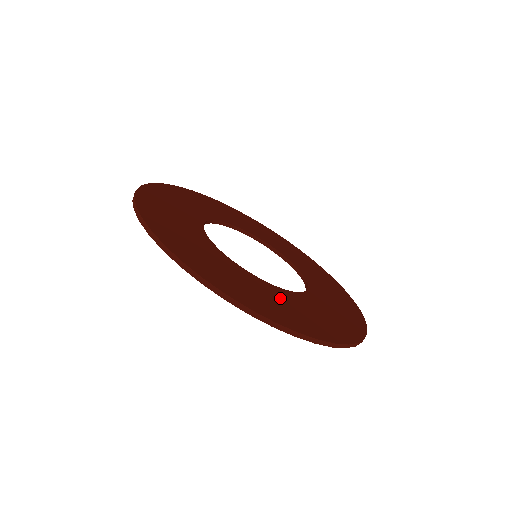
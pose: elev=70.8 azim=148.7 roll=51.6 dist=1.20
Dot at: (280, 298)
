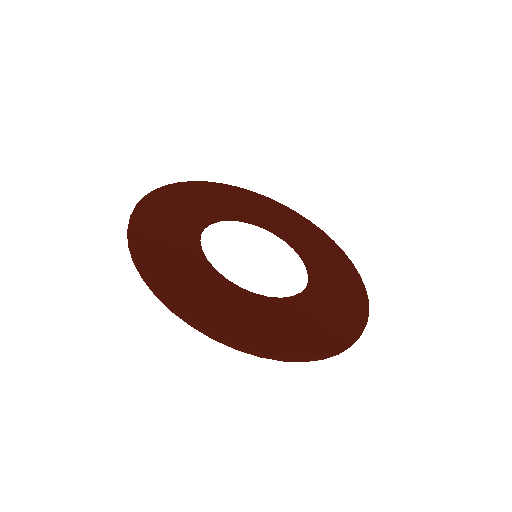
Dot at: (307, 312)
